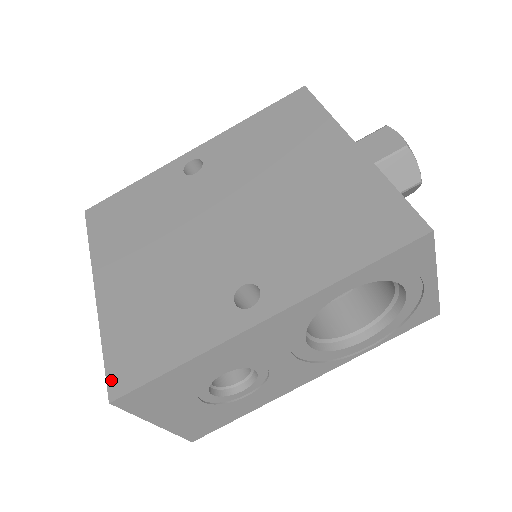
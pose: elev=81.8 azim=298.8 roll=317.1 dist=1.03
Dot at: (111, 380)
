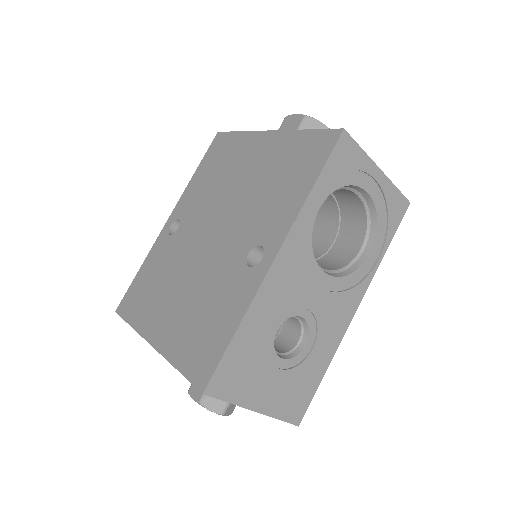
Dot at: (195, 380)
